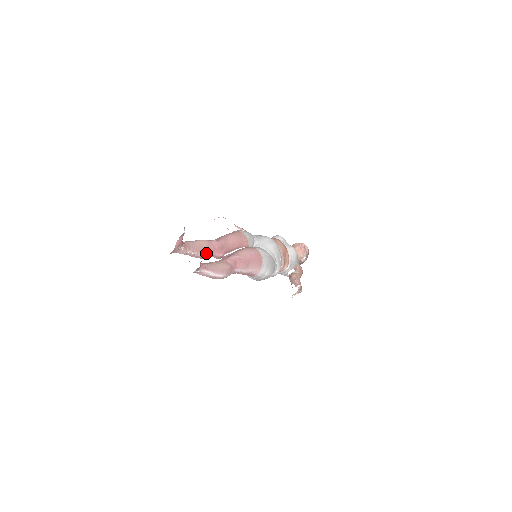
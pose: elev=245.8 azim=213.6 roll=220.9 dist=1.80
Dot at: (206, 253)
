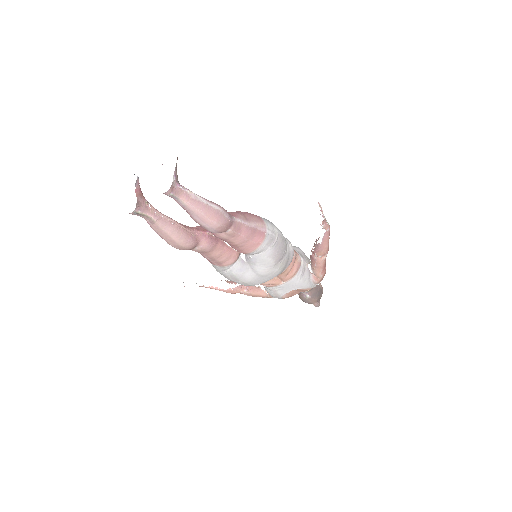
Dot at: (187, 229)
